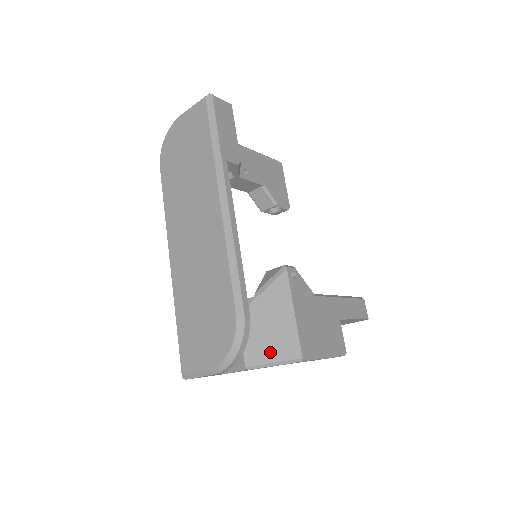
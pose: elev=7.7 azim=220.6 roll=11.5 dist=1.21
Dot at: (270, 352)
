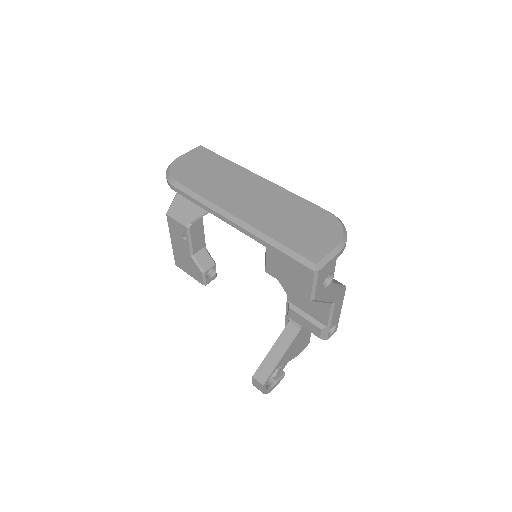
Dot at: occluded
